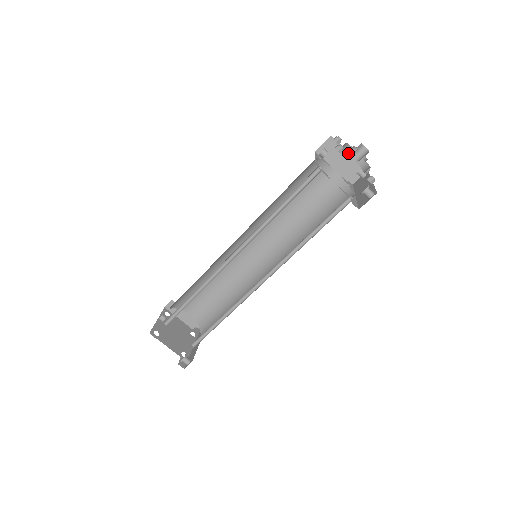
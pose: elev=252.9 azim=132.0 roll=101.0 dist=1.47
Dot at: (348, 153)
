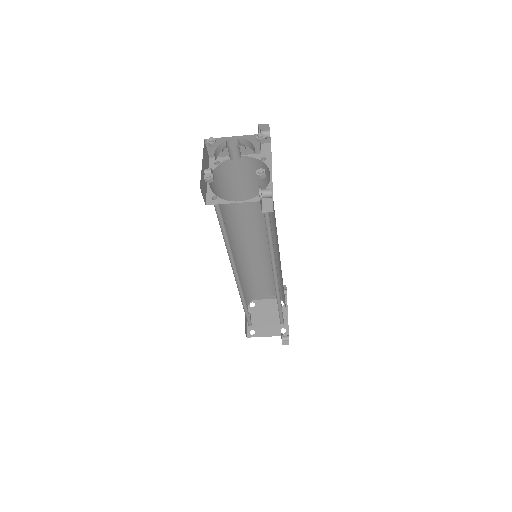
Dot at: (230, 146)
